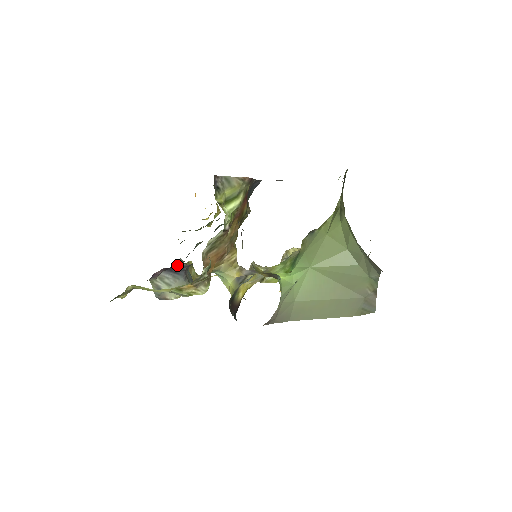
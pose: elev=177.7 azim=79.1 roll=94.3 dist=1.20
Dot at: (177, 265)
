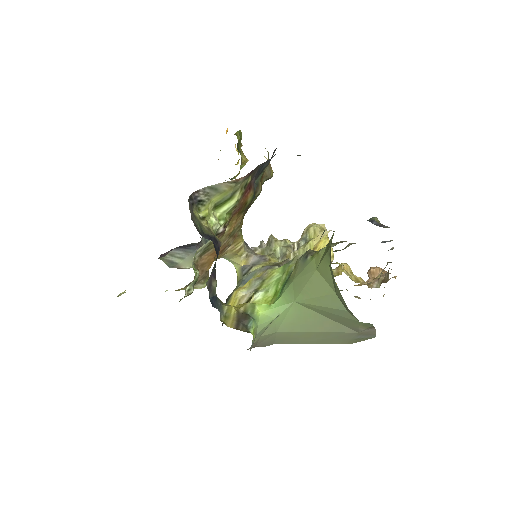
Dot at: occluded
